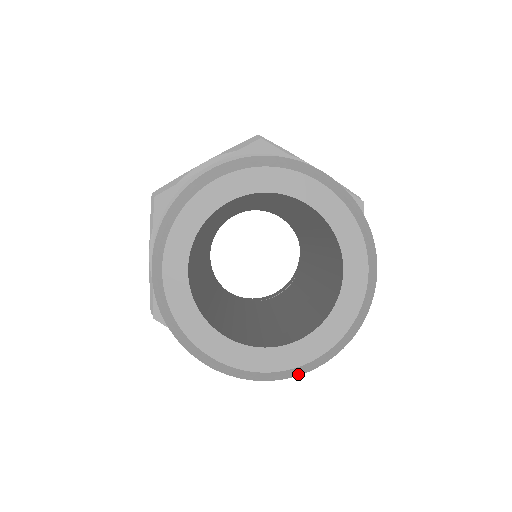
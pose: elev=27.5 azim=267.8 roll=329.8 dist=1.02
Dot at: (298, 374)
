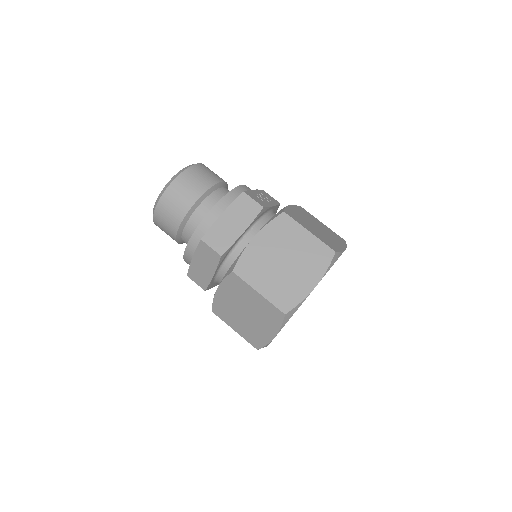
Dot at: (168, 186)
